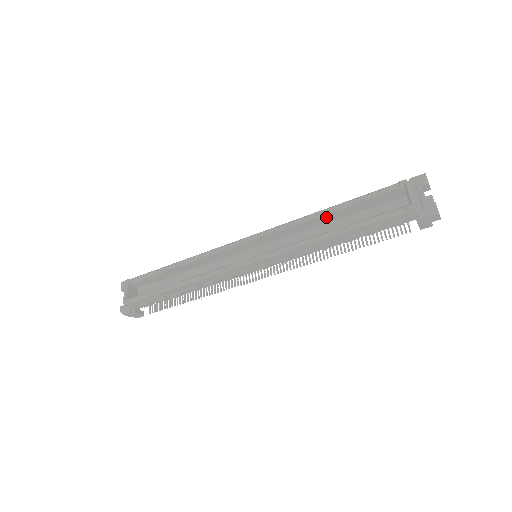
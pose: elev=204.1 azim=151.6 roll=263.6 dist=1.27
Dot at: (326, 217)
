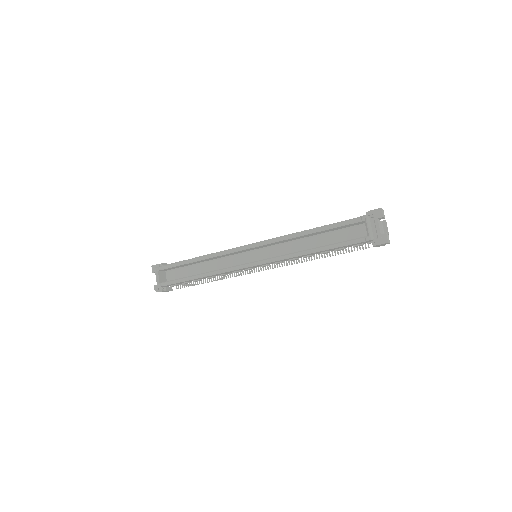
Dot at: (308, 235)
